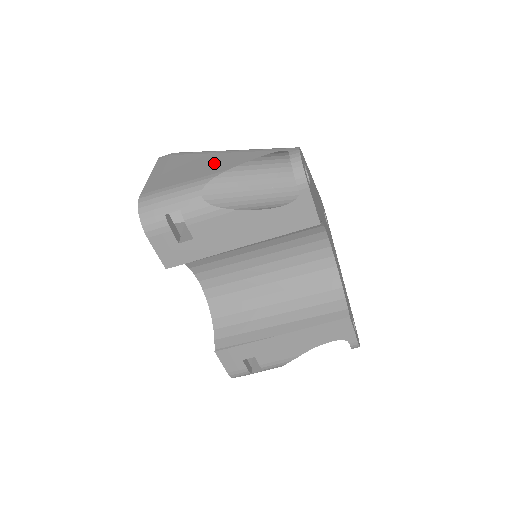
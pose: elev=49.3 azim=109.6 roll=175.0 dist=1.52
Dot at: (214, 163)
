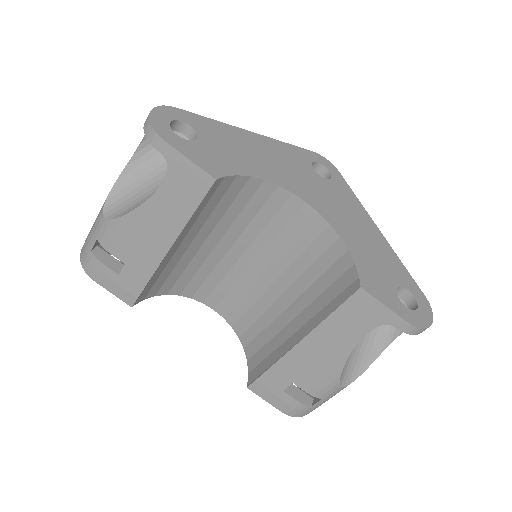
Dot at: occluded
